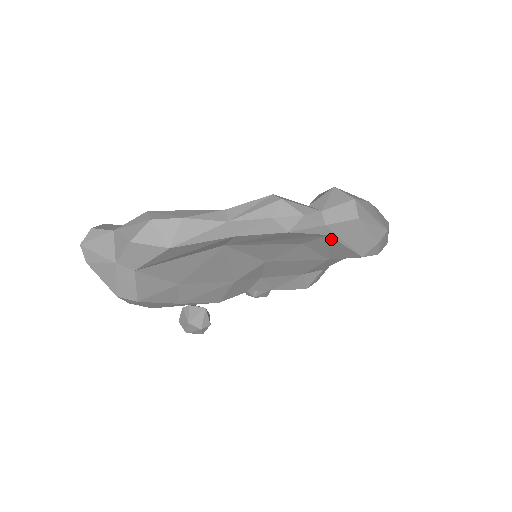
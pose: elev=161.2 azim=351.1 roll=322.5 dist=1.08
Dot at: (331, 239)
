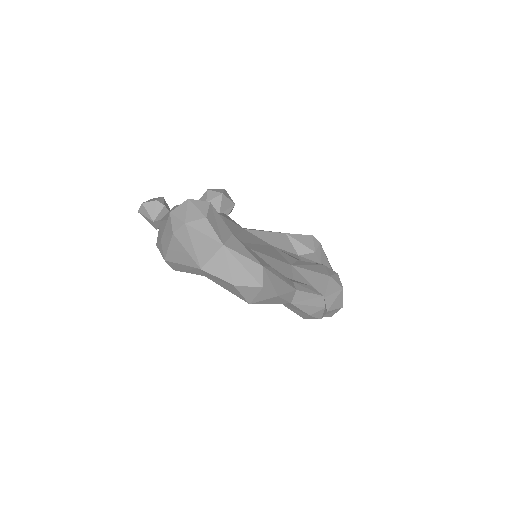
Dot at: occluded
